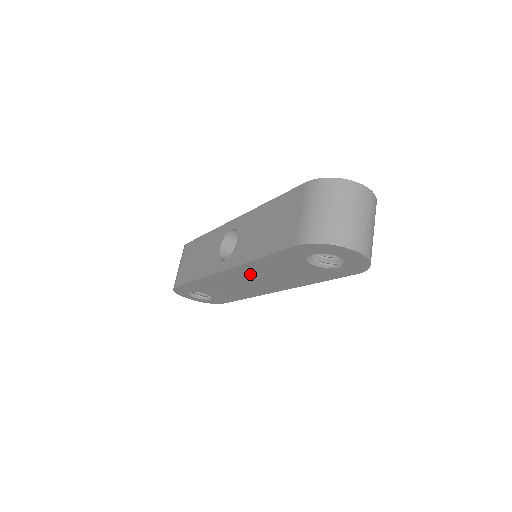
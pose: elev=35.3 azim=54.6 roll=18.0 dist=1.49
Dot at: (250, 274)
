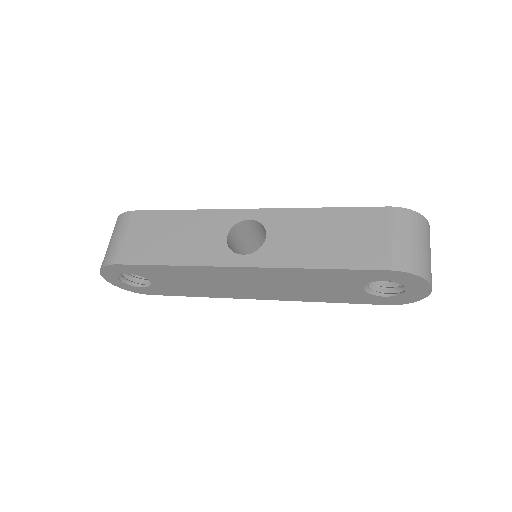
Dot at: (270, 278)
